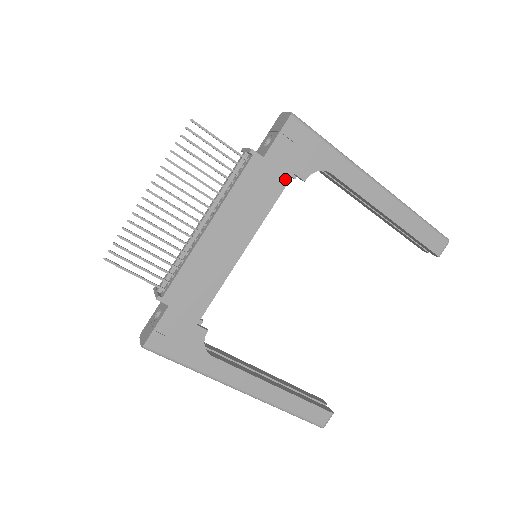
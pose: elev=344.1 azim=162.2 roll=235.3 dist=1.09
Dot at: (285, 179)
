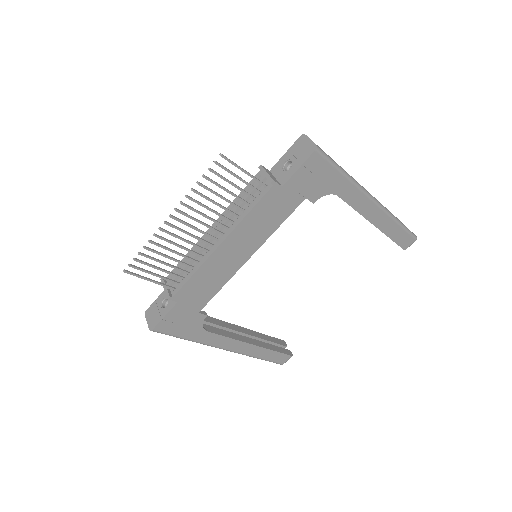
Dot at: (297, 203)
